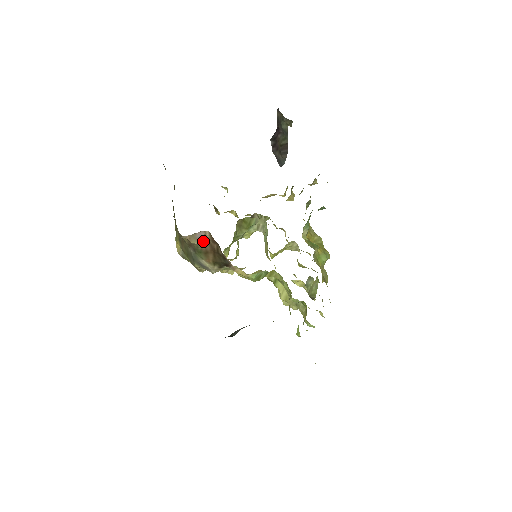
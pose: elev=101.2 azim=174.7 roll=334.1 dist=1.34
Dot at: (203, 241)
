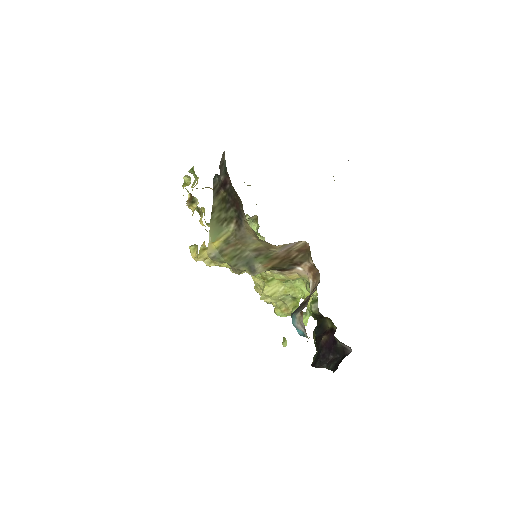
Dot at: (285, 249)
